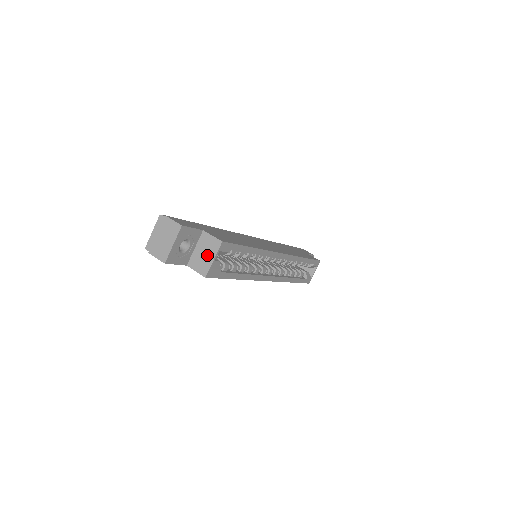
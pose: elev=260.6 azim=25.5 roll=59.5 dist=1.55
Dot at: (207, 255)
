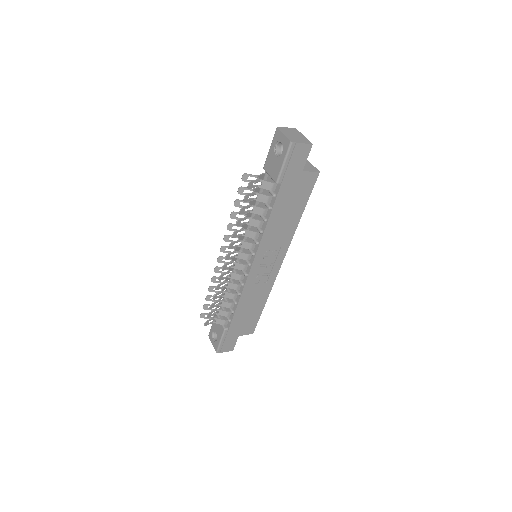
Dot at: occluded
